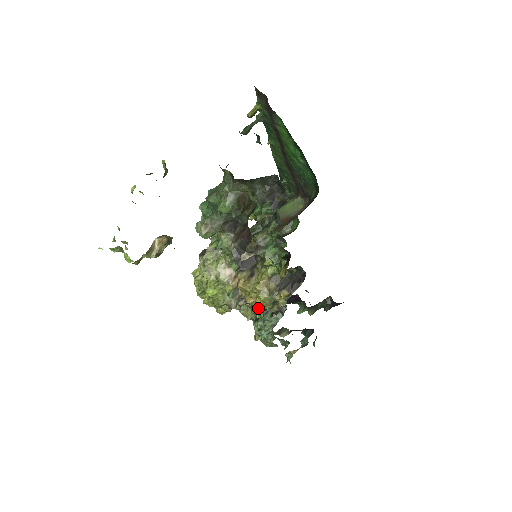
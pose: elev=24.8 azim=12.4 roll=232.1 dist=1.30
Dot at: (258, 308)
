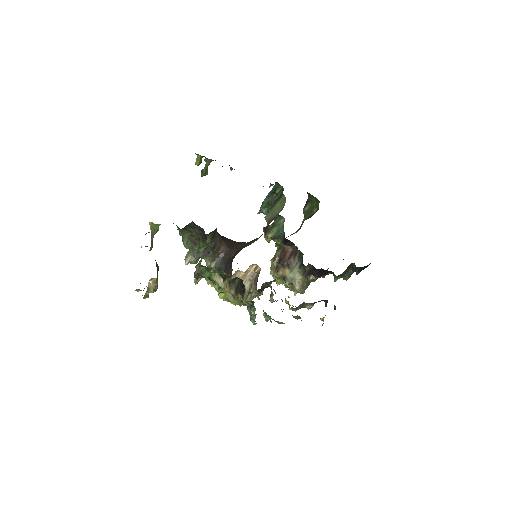
Dot at: occluded
